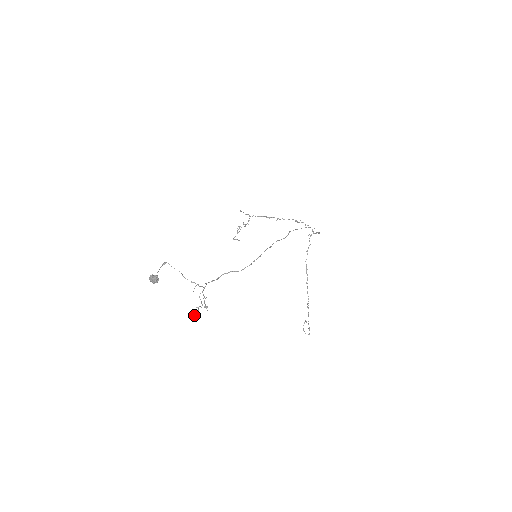
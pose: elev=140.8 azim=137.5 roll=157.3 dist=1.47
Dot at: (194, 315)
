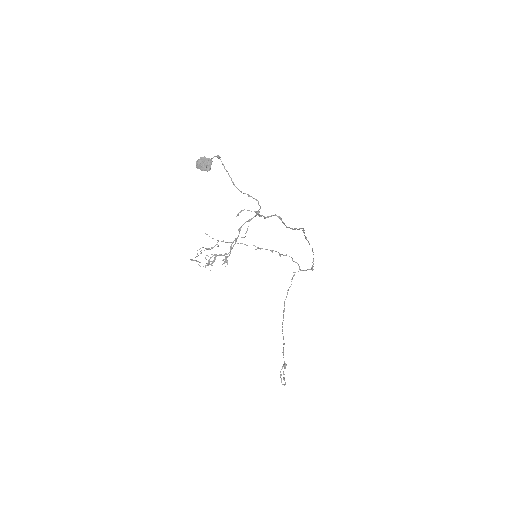
Dot at: (208, 264)
